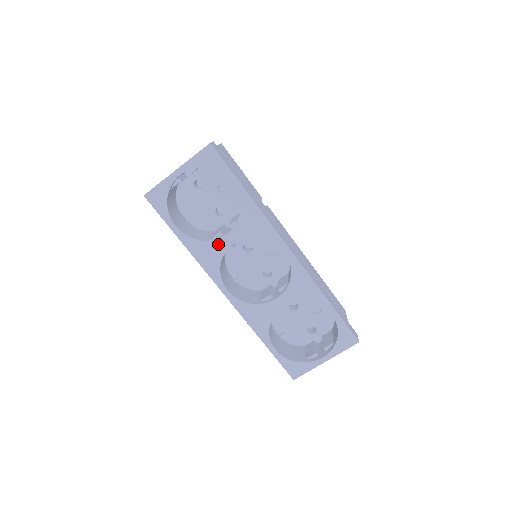
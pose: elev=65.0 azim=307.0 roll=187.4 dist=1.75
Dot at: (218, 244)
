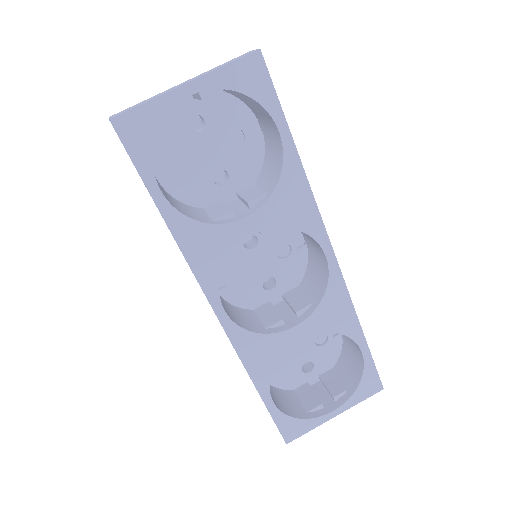
Dot at: (228, 232)
